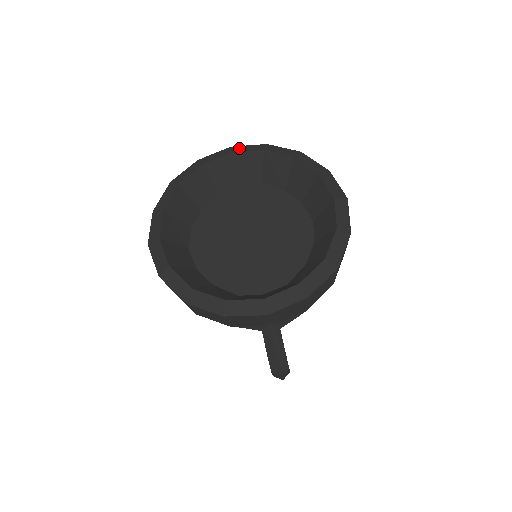
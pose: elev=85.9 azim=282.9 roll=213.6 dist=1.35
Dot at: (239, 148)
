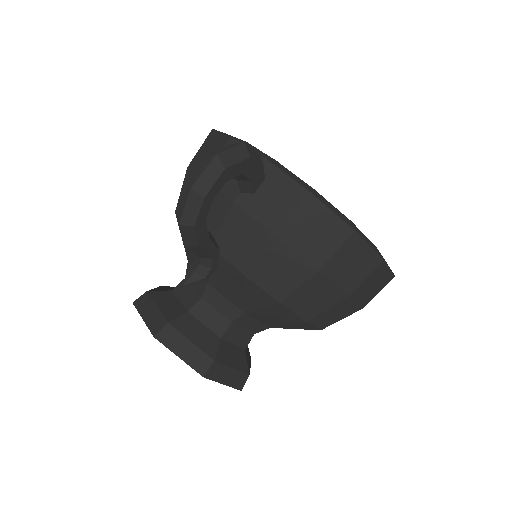
Dot at: occluded
